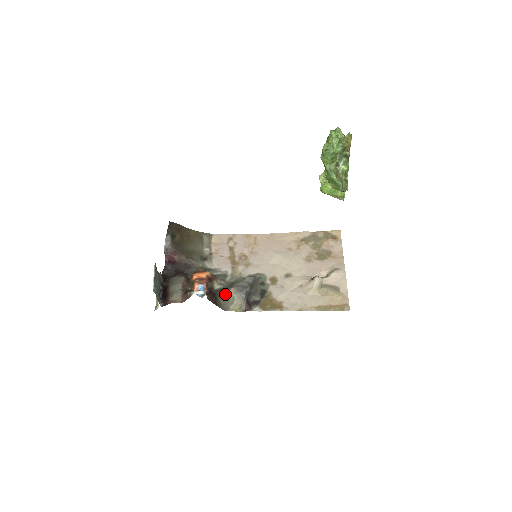
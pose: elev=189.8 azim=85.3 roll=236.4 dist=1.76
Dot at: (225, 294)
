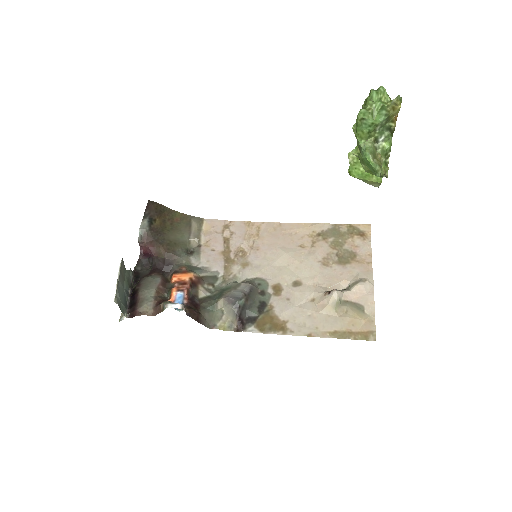
Dot at: (211, 306)
